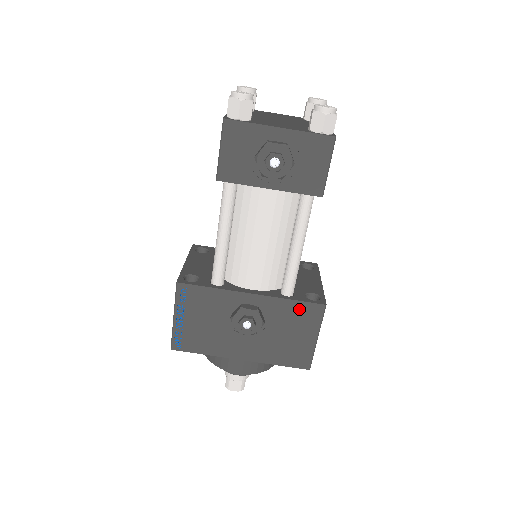
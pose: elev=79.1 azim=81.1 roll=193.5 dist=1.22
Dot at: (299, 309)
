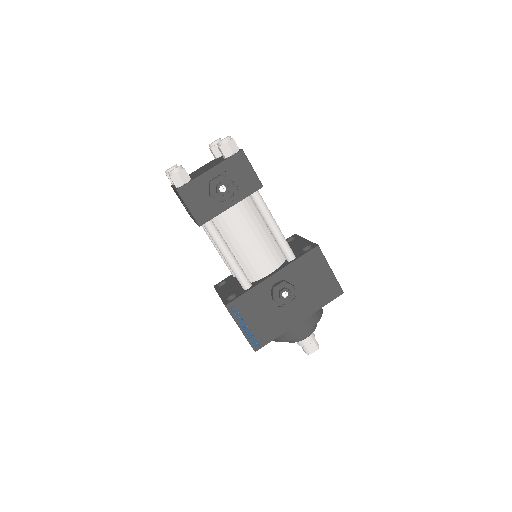
Dot at: (306, 261)
